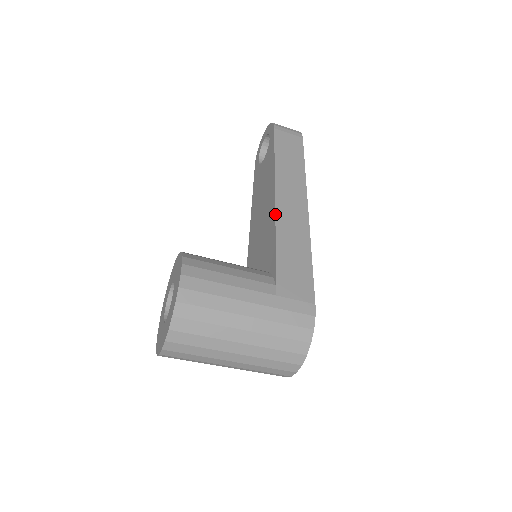
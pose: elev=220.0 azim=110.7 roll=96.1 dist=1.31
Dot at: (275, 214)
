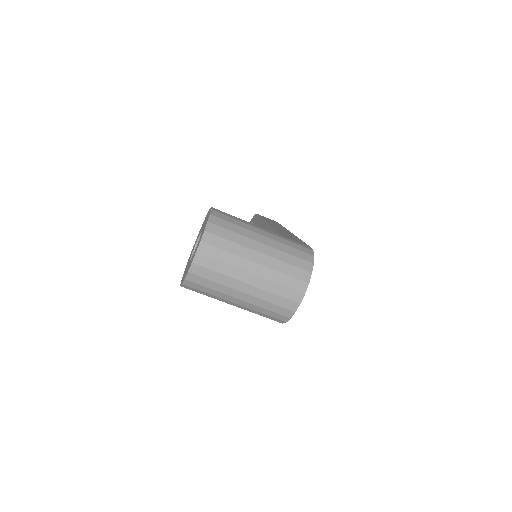
Dot at: (269, 224)
